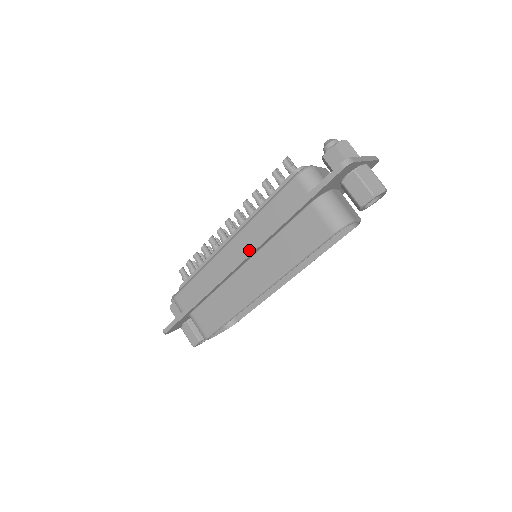
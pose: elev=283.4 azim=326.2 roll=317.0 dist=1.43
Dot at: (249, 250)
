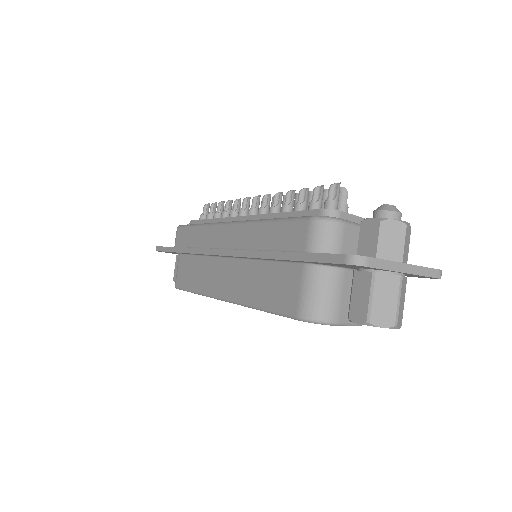
Dot at: (231, 250)
